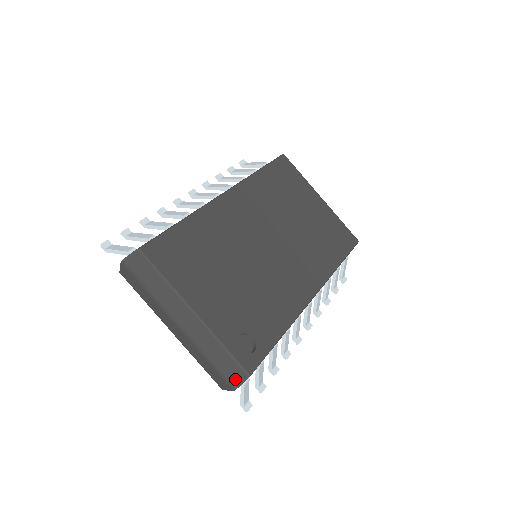
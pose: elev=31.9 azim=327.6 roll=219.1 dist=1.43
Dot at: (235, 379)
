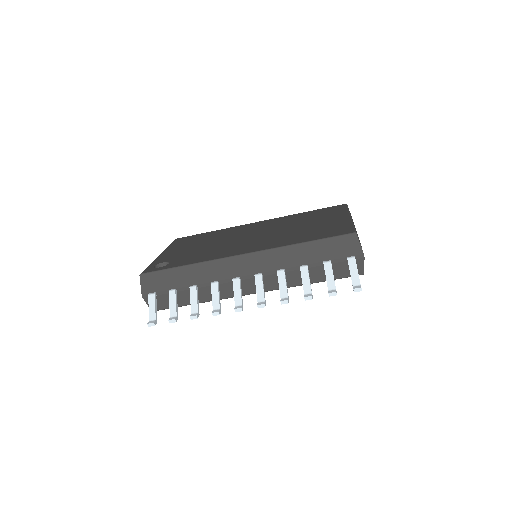
Dot at: occluded
